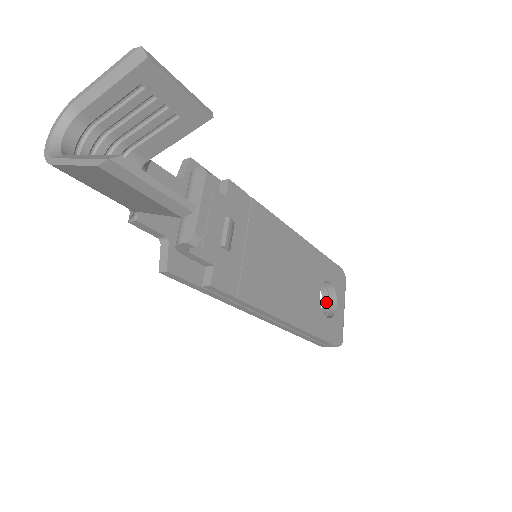
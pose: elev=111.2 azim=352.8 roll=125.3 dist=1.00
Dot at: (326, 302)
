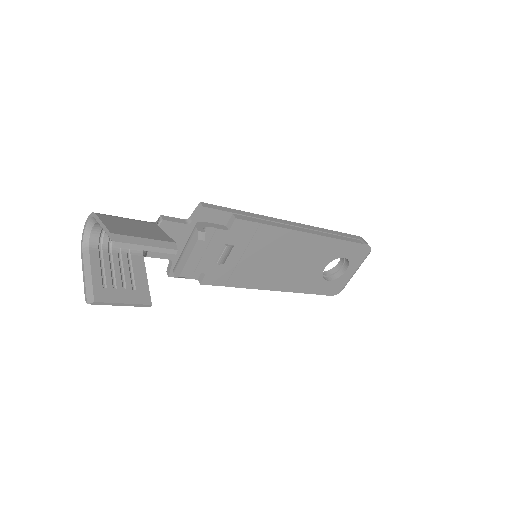
Dot at: (341, 263)
